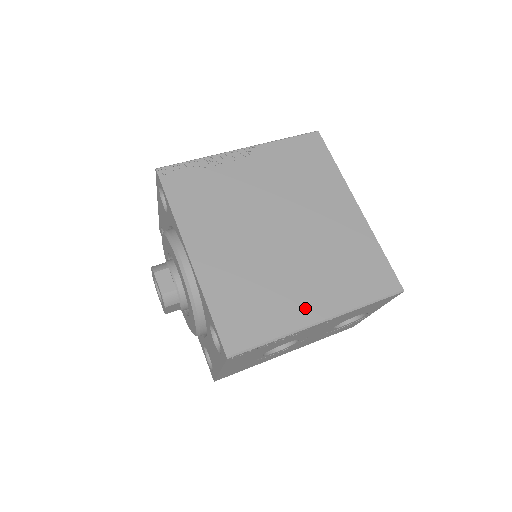
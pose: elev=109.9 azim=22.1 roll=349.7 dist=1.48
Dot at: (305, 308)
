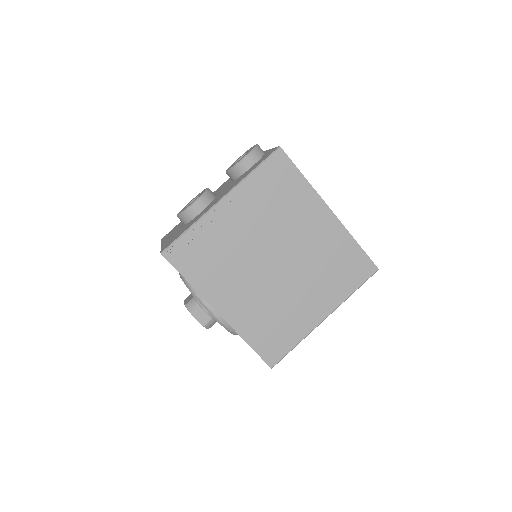
Dot at: (312, 314)
